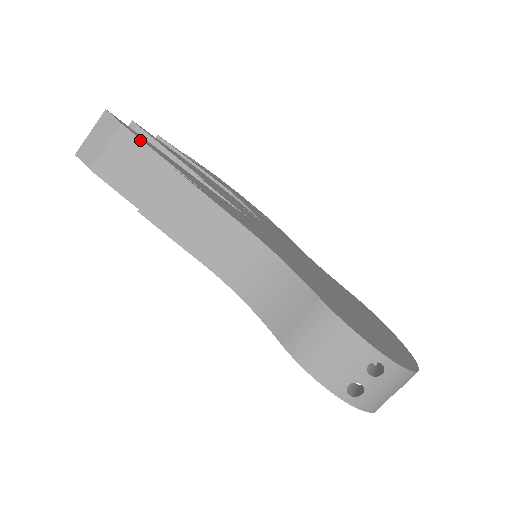
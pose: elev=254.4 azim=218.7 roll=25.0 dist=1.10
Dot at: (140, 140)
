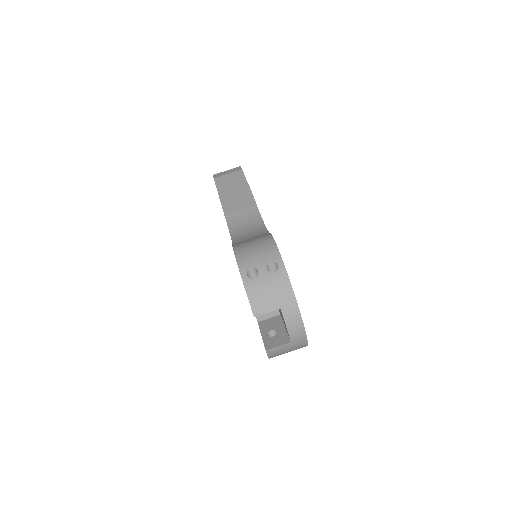
Dot at: (244, 176)
